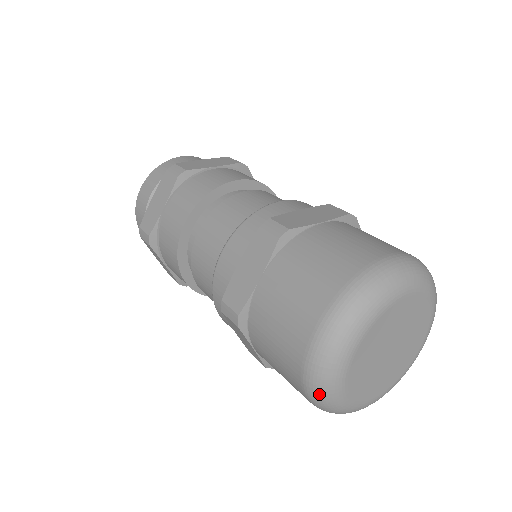
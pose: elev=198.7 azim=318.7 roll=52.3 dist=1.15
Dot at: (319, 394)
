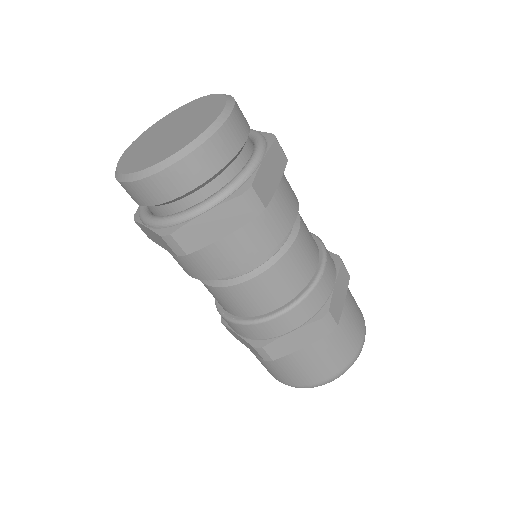
Dot at: occluded
